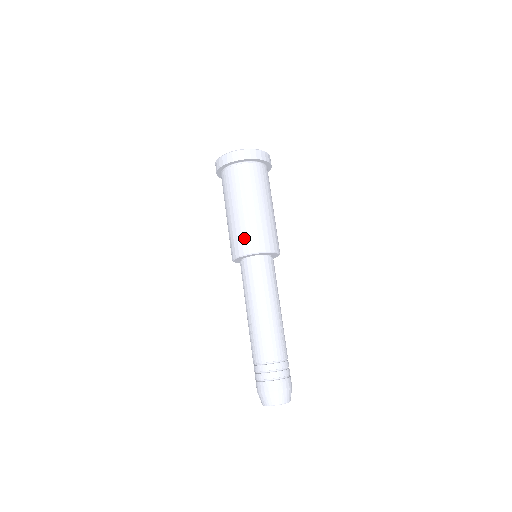
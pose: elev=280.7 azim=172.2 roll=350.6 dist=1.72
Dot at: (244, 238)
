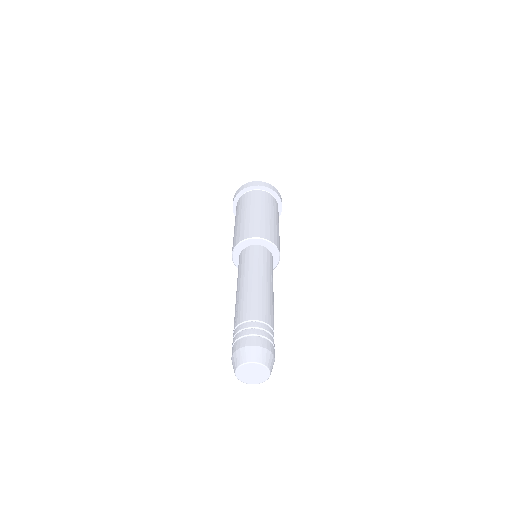
Dot at: (246, 229)
